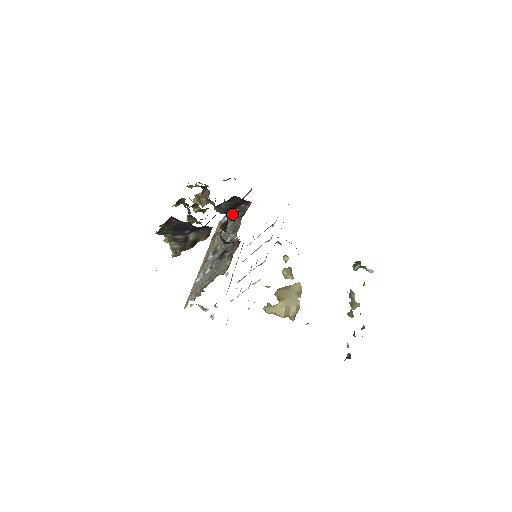
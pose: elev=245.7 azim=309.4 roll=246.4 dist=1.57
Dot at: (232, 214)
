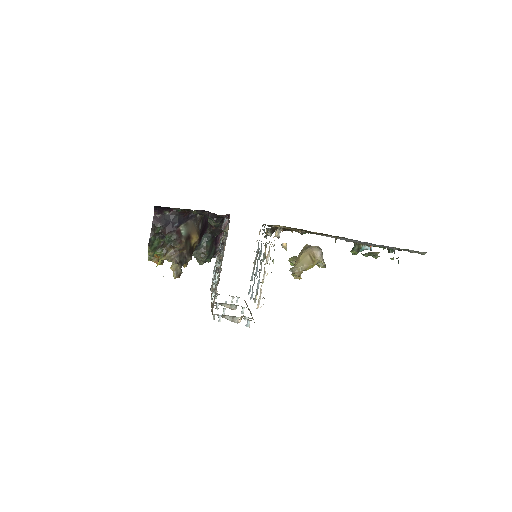
Dot at: occluded
